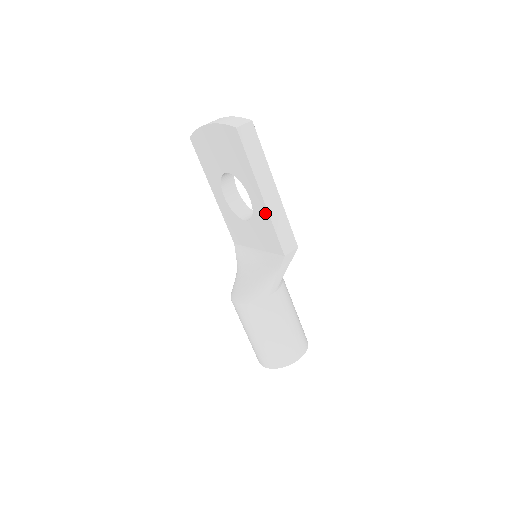
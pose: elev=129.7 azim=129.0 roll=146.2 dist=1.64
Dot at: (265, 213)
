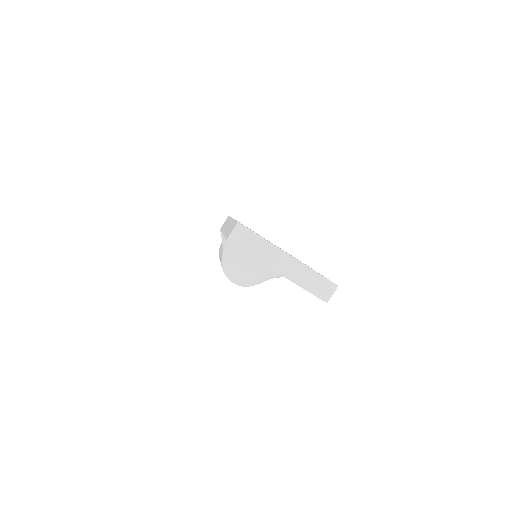
Dot at: occluded
